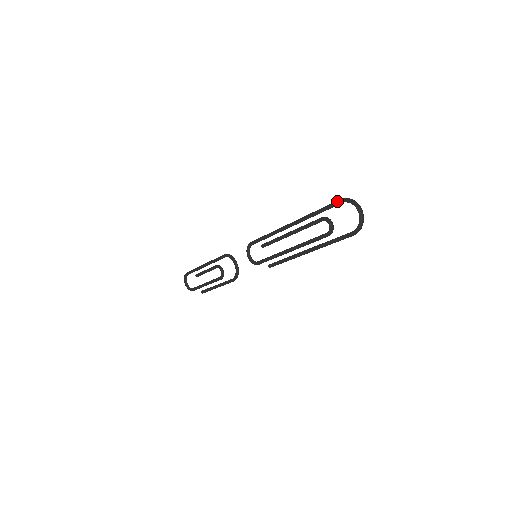
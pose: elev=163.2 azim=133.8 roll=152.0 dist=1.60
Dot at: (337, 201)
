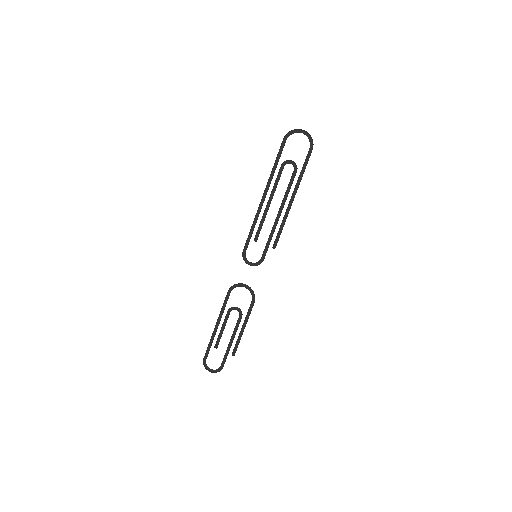
Dot at: (281, 144)
